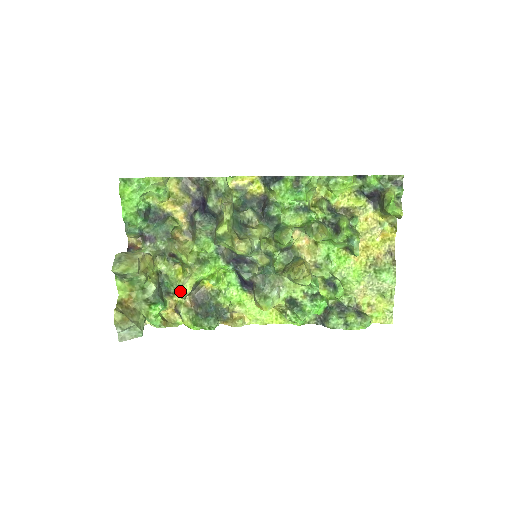
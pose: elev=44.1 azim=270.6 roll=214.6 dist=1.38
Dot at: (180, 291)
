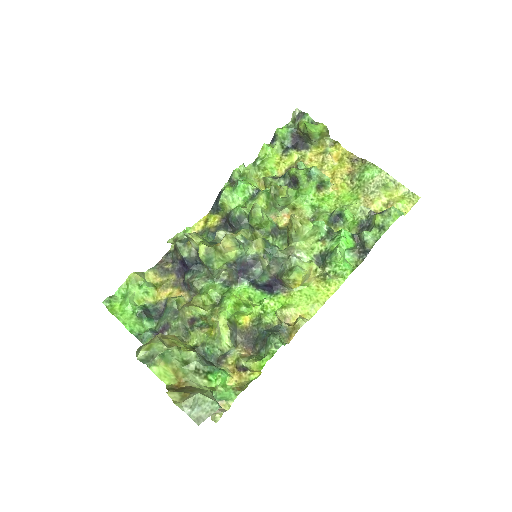
Dot at: (222, 341)
